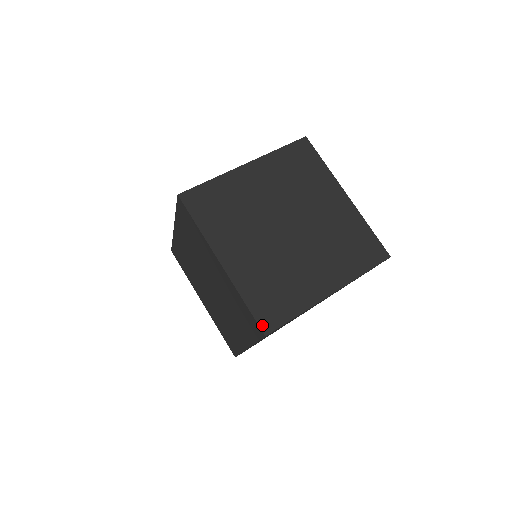
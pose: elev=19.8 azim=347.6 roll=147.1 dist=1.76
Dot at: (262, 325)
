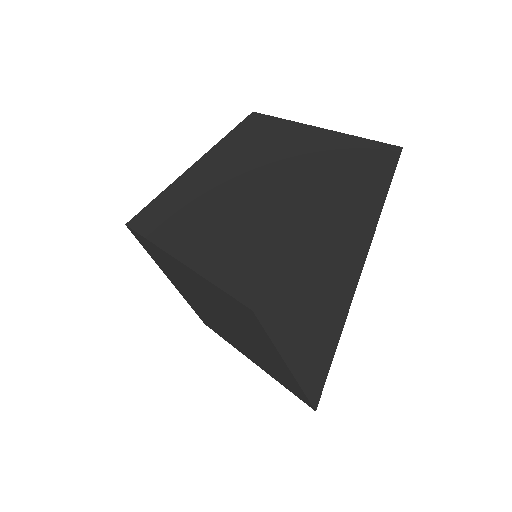
Dot at: (244, 300)
